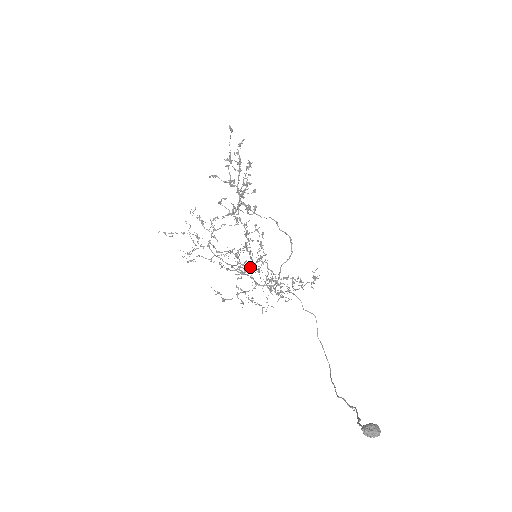
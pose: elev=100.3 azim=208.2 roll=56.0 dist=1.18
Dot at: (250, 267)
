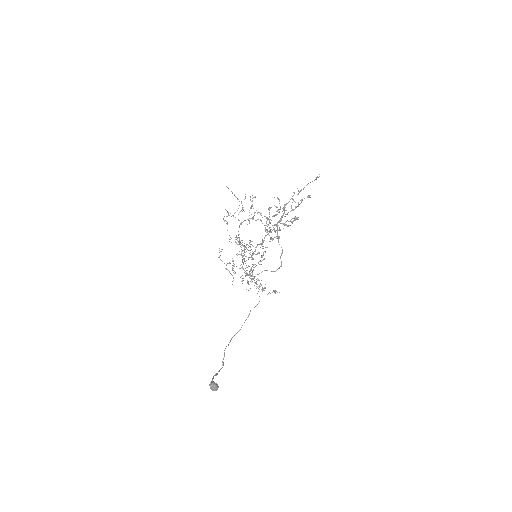
Dot at: (248, 257)
